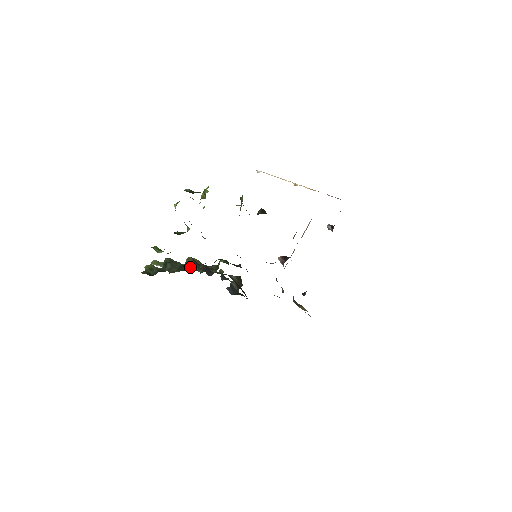
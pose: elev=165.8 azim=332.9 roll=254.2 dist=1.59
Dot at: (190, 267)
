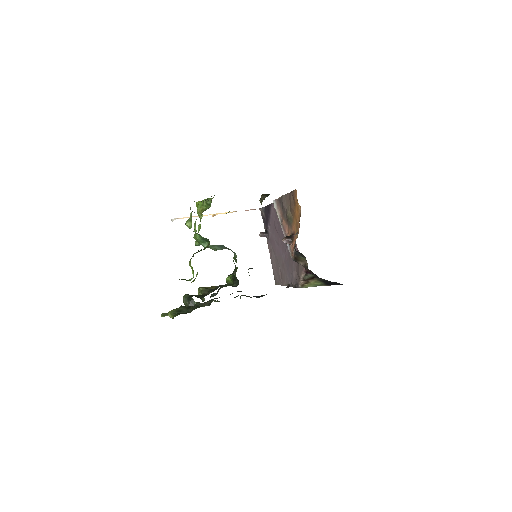
Dot at: (213, 290)
